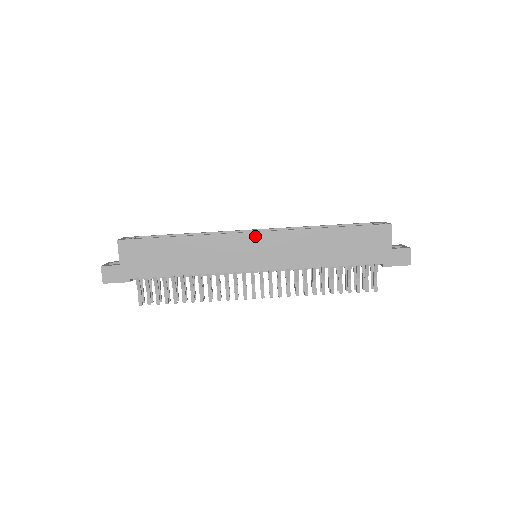
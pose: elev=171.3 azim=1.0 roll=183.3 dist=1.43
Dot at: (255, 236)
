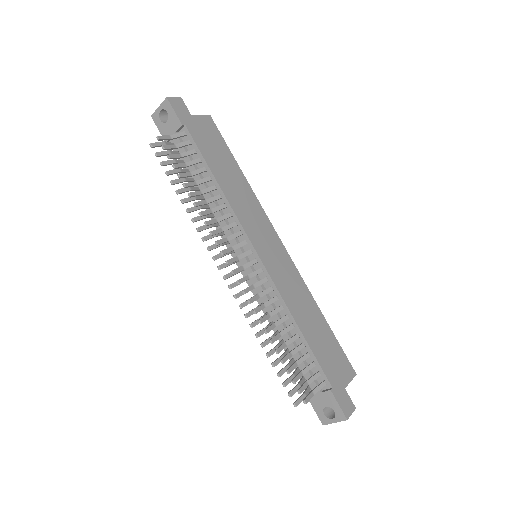
Dot at: (280, 243)
